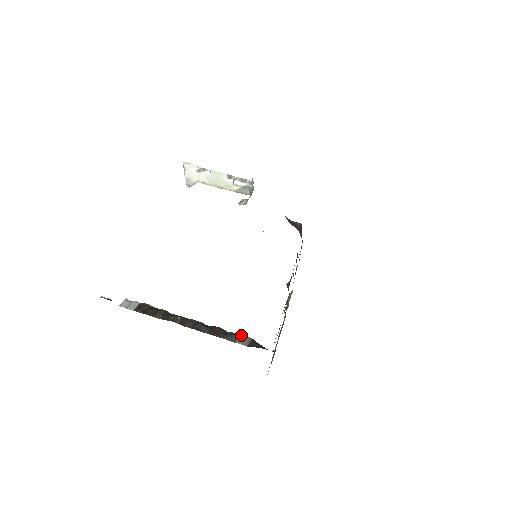
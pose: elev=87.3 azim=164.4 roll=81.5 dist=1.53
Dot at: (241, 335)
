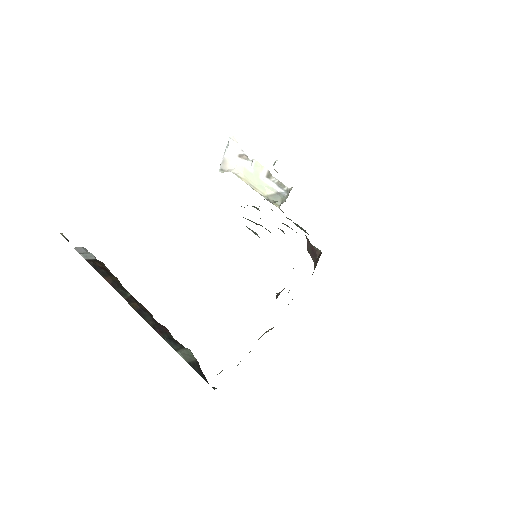
Dot at: (187, 349)
